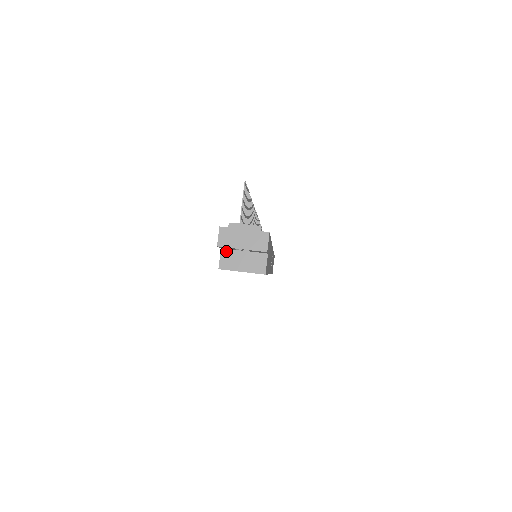
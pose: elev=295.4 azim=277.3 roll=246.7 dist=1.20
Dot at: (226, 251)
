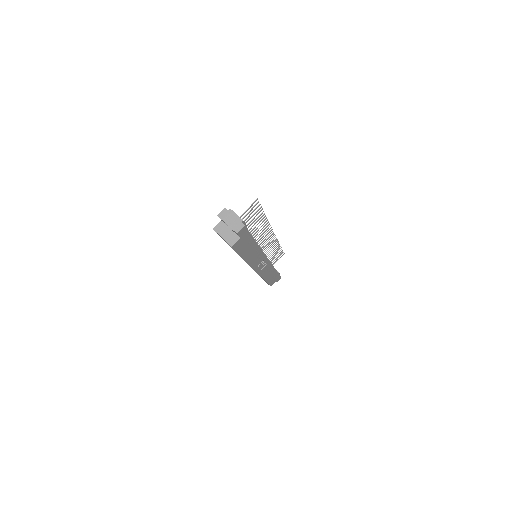
Dot at: (222, 223)
